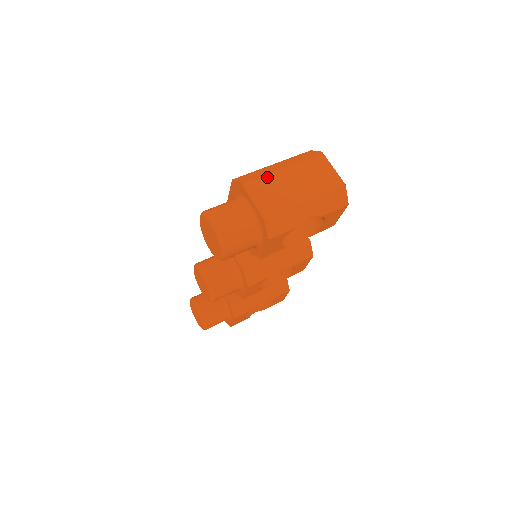
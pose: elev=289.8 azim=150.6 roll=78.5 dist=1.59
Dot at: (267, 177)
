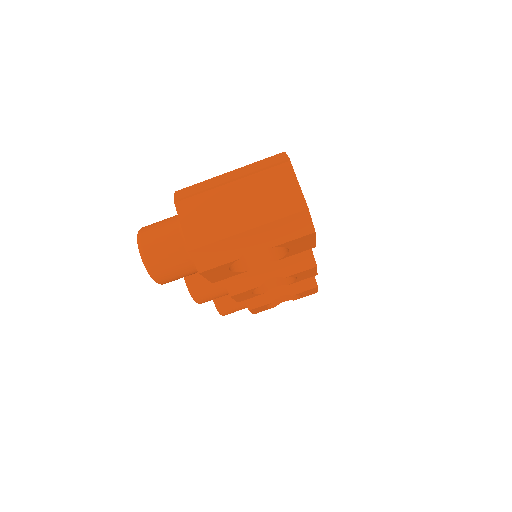
Dot at: (207, 194)
